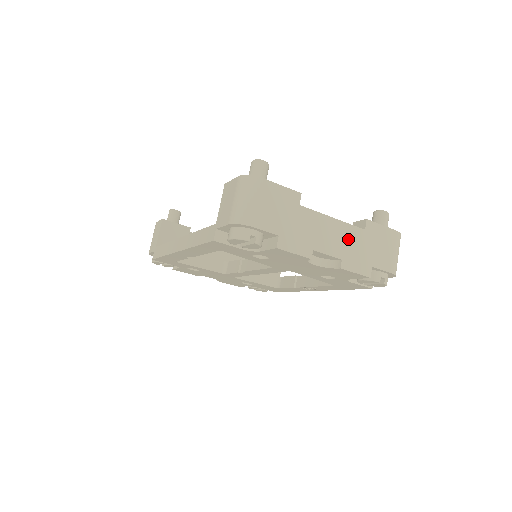
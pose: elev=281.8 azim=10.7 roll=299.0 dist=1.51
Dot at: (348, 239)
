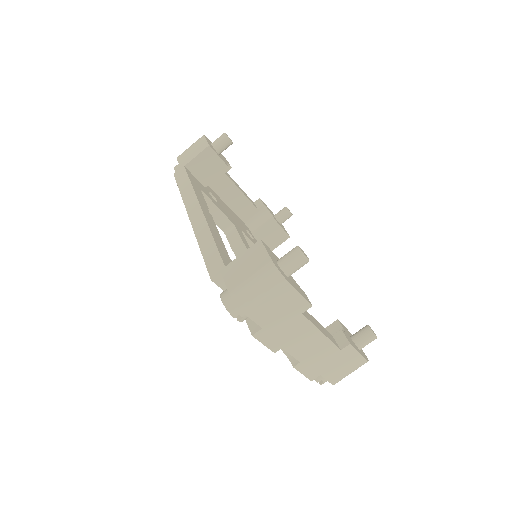
Dot at: (320, 351)
